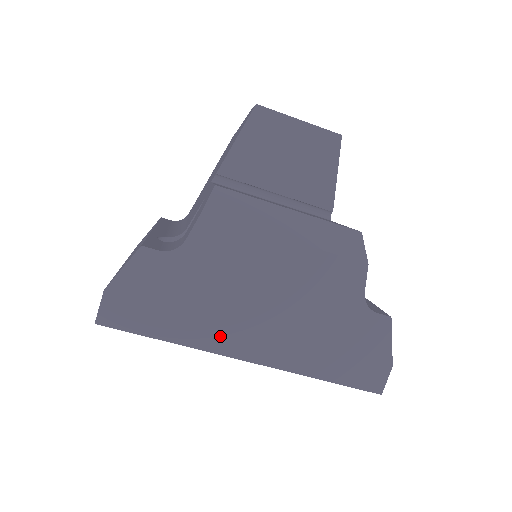
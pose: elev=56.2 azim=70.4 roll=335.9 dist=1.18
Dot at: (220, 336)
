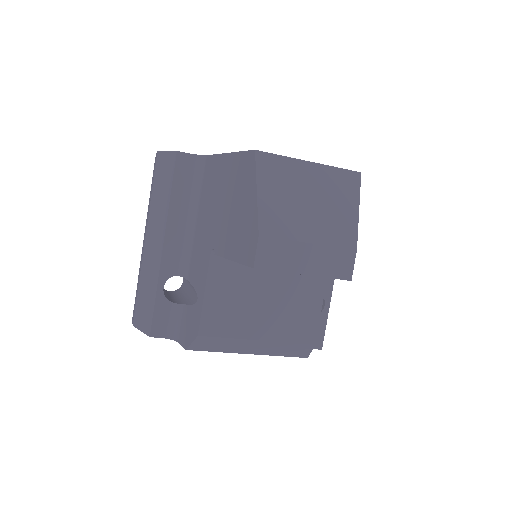
Dot at: occluded
